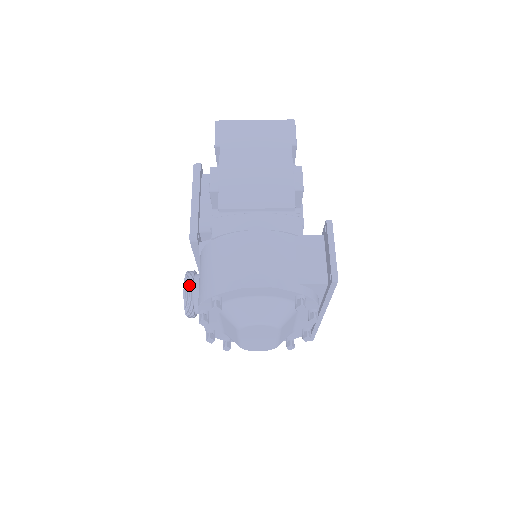
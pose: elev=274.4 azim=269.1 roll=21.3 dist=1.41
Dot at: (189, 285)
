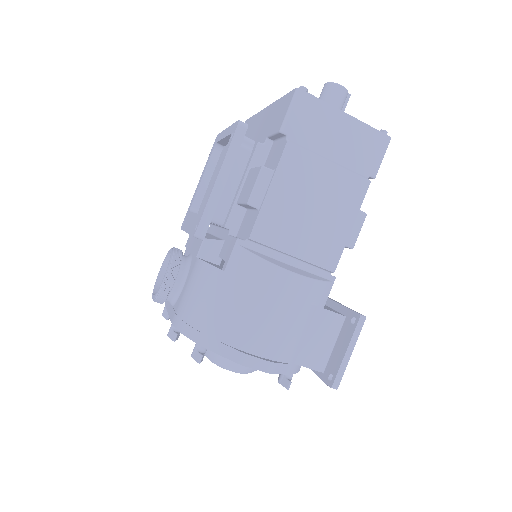
Dot at: (171, 280)
